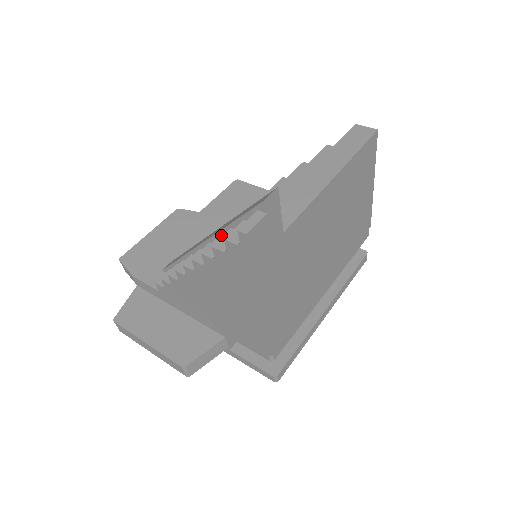
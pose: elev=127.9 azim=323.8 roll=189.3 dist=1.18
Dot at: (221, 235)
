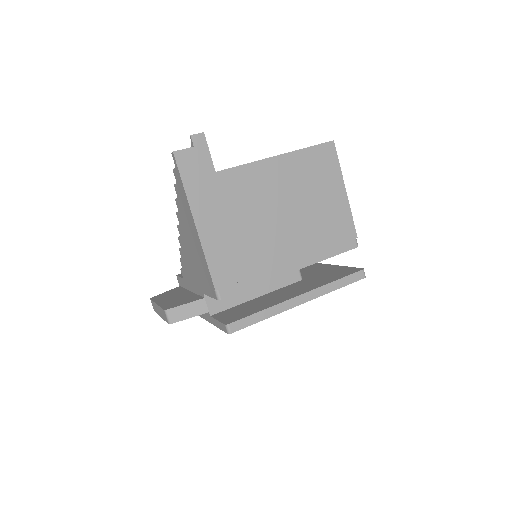
Dot at: occluded
